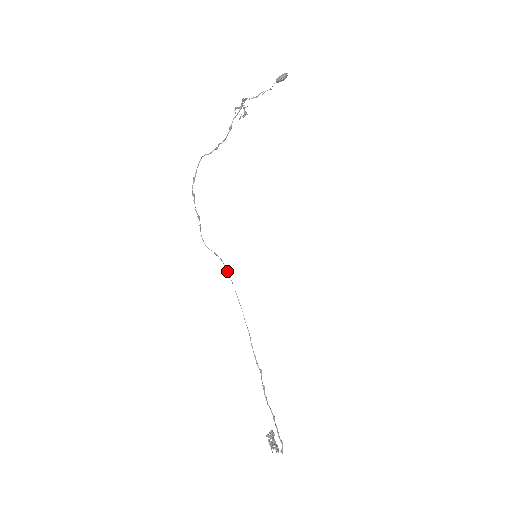
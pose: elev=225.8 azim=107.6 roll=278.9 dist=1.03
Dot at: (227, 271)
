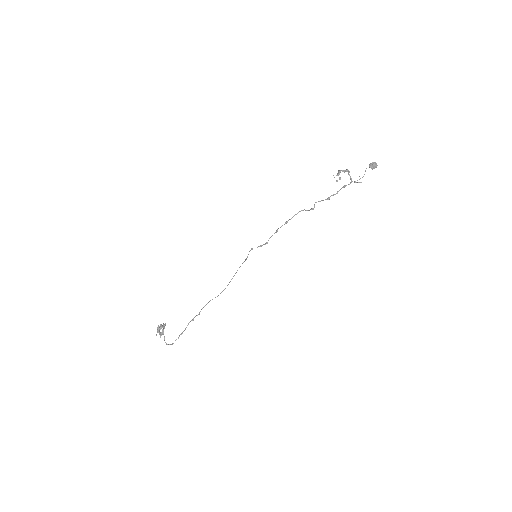
Dot at: occluded
